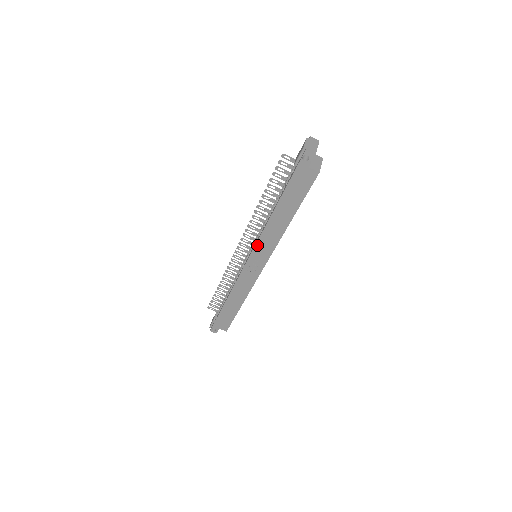
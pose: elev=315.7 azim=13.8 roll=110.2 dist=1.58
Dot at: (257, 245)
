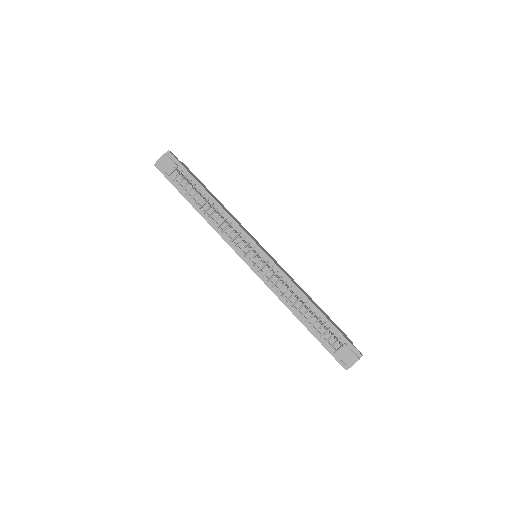
Dot at: (265, 283)
